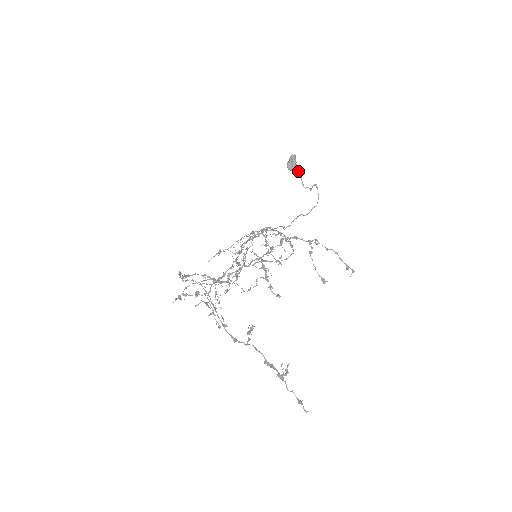
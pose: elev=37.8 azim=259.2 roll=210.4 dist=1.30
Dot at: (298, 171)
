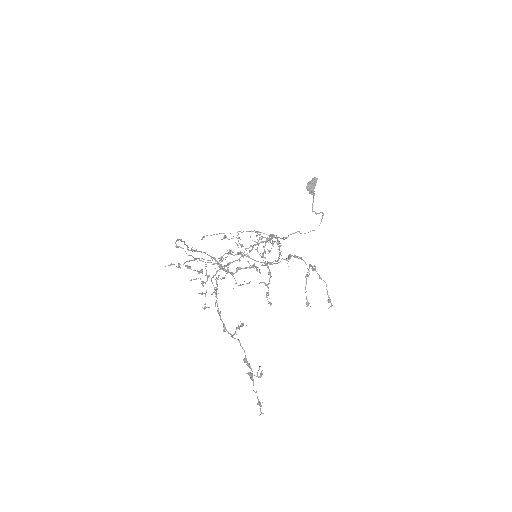
Dot at: (314, 194)
